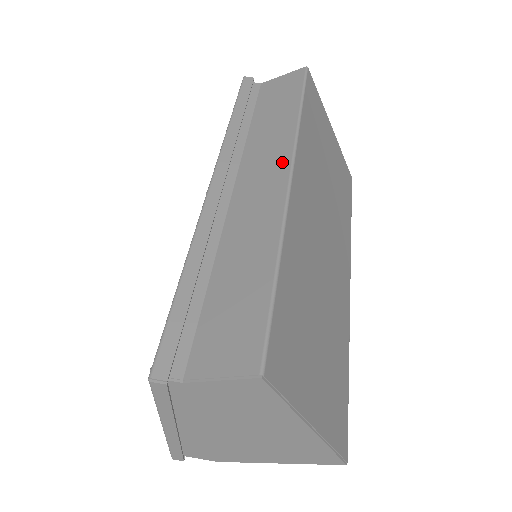
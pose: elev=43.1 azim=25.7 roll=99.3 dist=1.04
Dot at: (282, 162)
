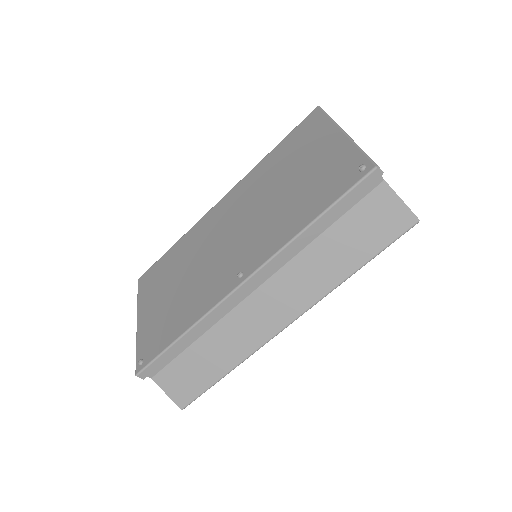
Dot at: (295, 309)
